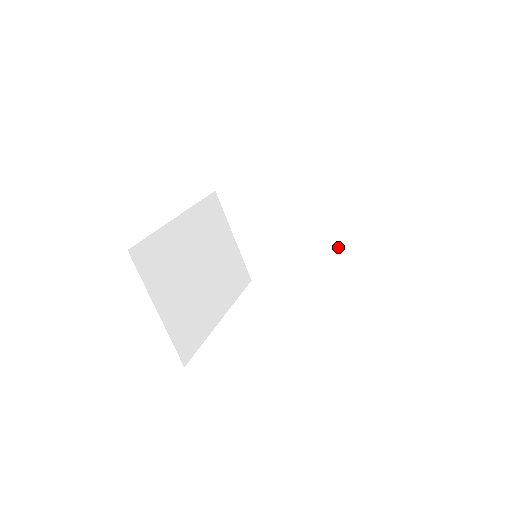
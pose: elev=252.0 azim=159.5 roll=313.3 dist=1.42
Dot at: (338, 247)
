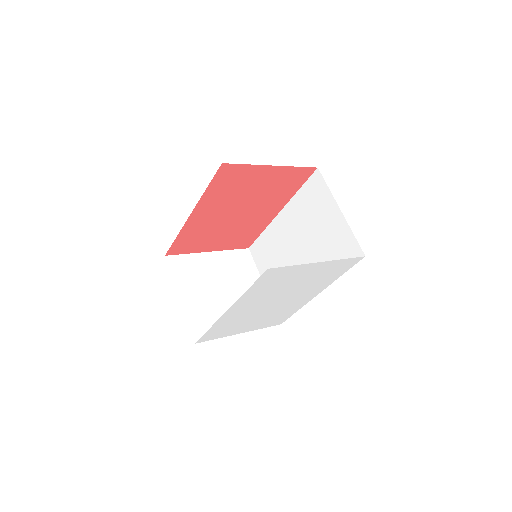
Dot at: occluded
